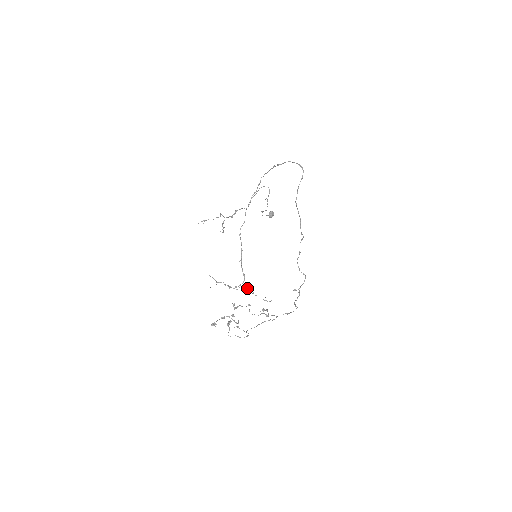
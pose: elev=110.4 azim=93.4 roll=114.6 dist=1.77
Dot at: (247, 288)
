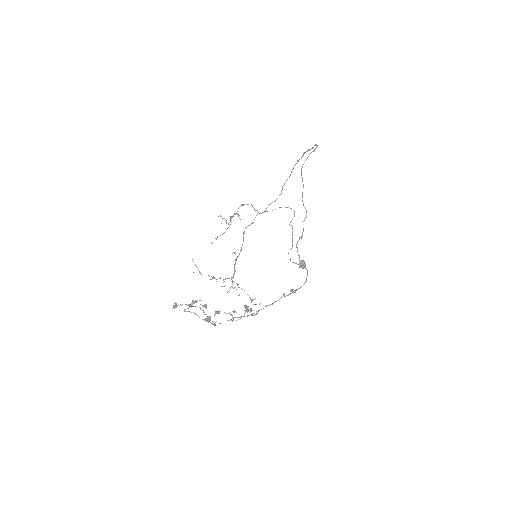
Dot at: (233, 281)
